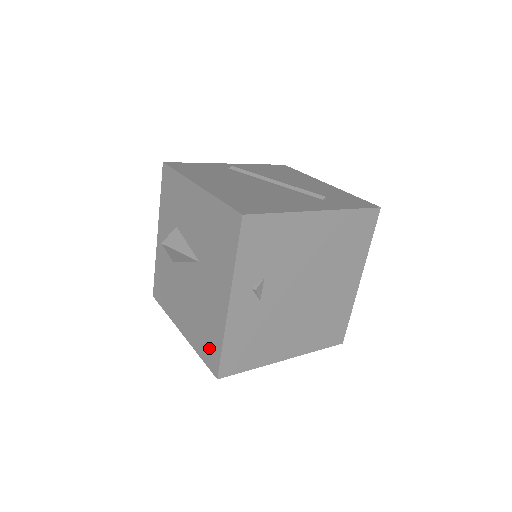
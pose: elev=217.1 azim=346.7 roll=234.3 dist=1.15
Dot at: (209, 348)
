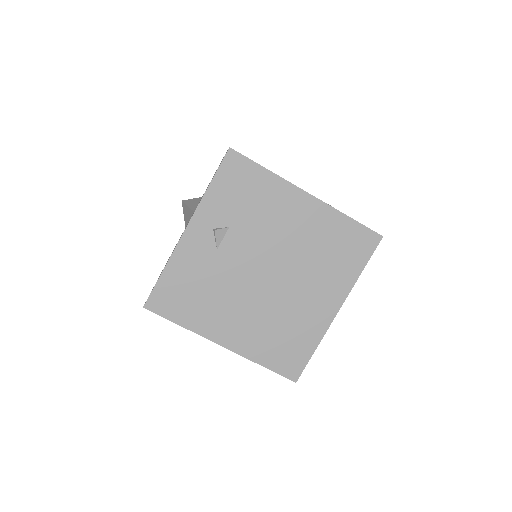
Dot at: occluded
